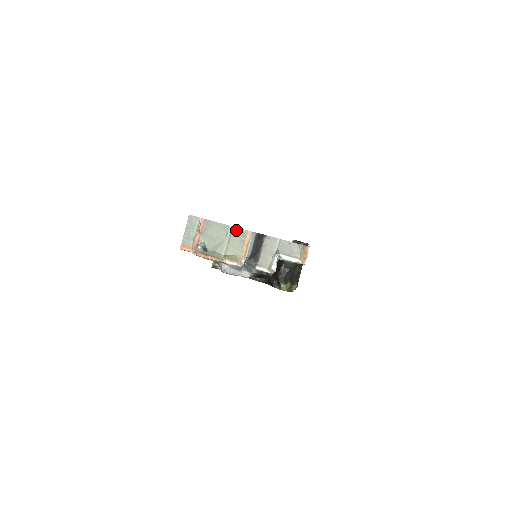
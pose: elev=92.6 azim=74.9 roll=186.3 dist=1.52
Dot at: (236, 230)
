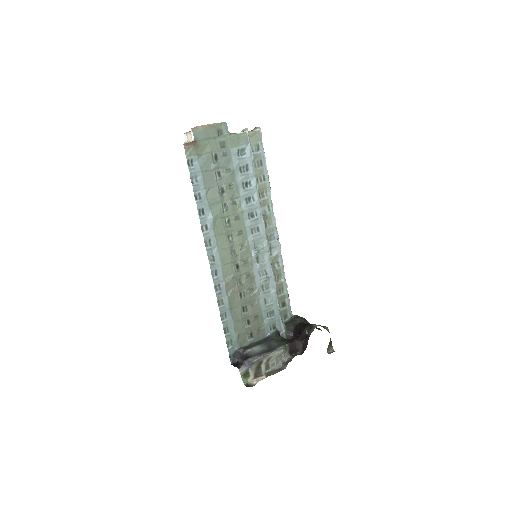
Dot at: occluded
